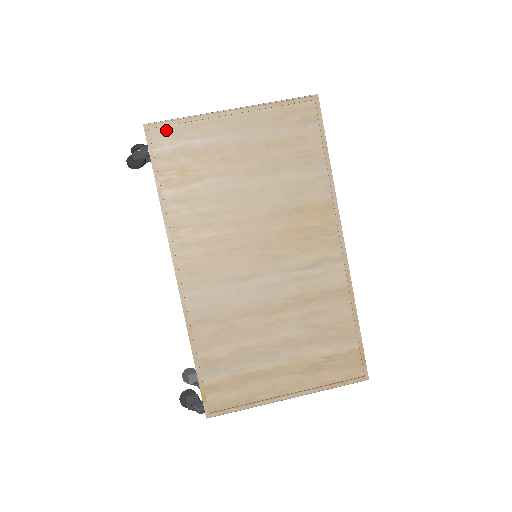
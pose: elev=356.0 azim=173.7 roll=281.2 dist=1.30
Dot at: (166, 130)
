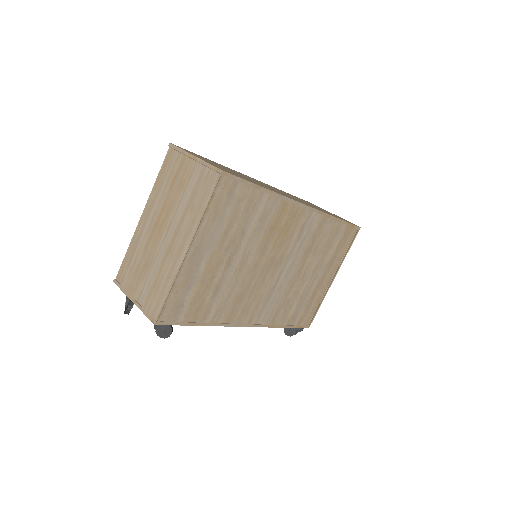
Dot at: (168, 308)
